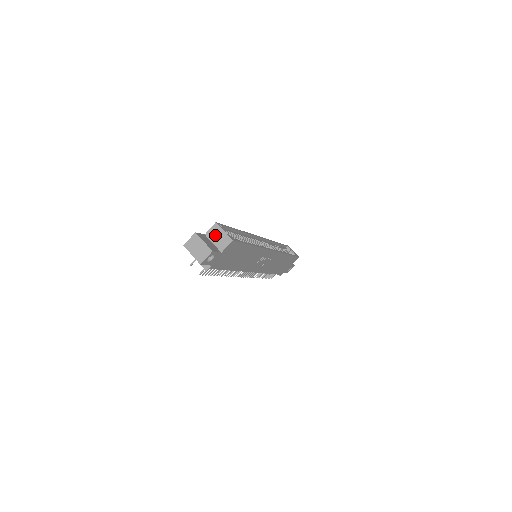
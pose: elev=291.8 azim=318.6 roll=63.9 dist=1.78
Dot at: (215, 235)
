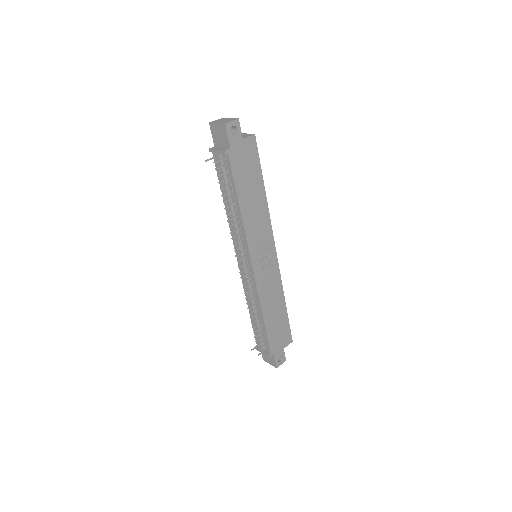
Dot at: occluded
